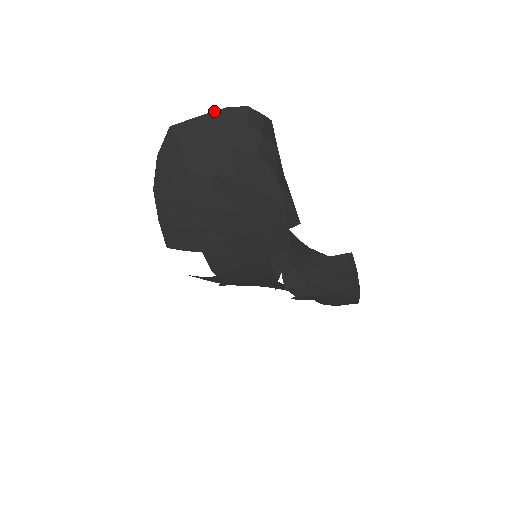
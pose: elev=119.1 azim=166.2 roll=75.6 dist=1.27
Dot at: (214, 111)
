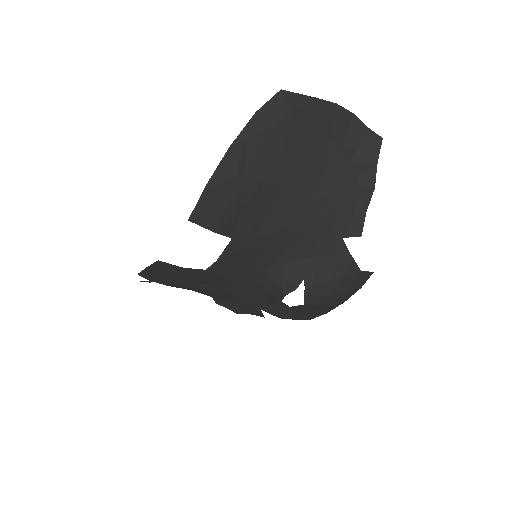
Dot at: occluded
